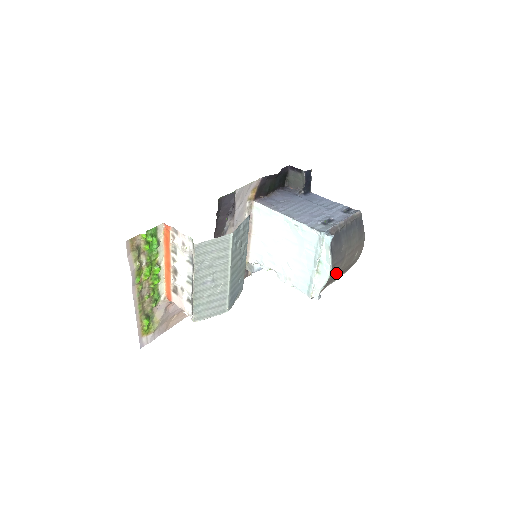
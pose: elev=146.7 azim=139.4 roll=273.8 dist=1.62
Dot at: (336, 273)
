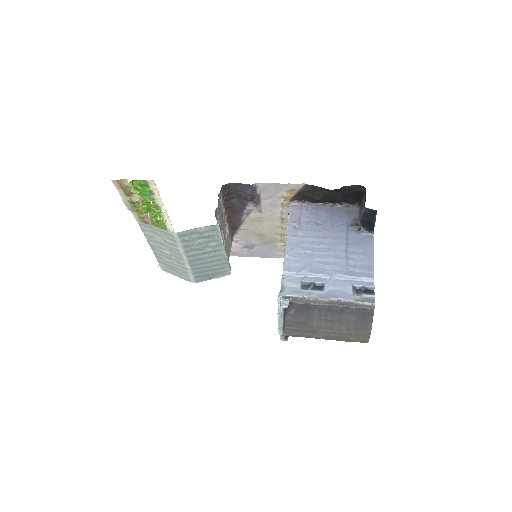
Dot at: (306, 336)
